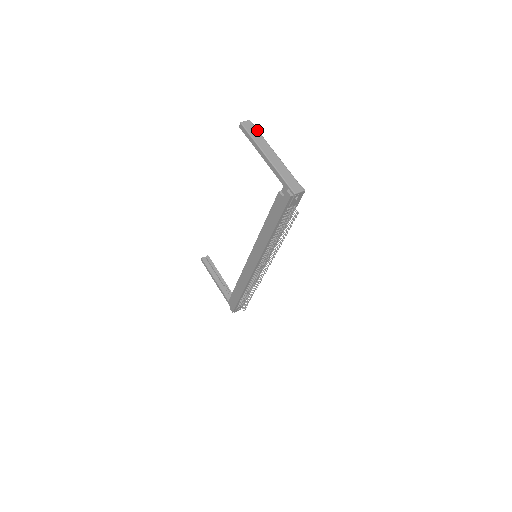
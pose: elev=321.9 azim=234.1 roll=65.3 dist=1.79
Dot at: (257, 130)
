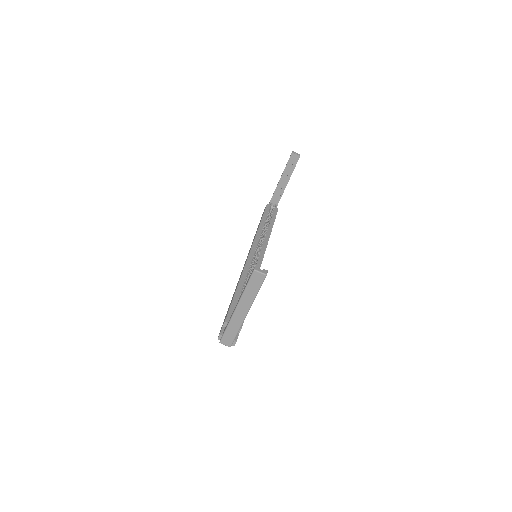
Dot at: (259, 288)
